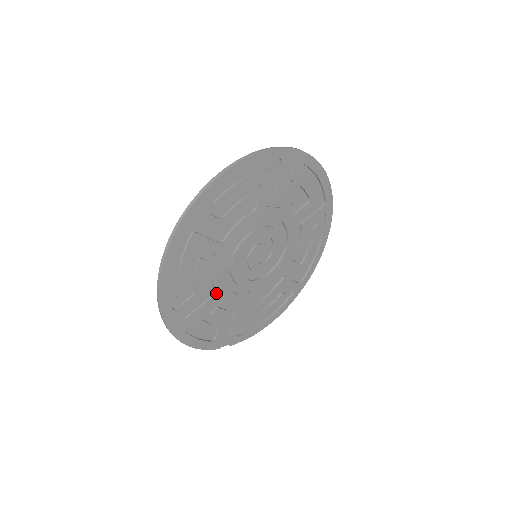
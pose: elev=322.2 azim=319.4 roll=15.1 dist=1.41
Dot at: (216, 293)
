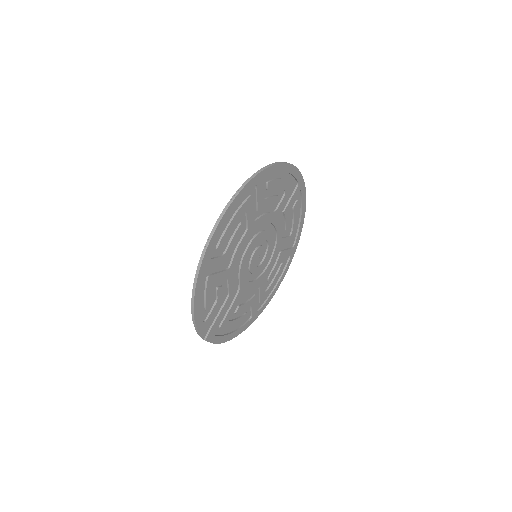
Dot at: (230, 268)
